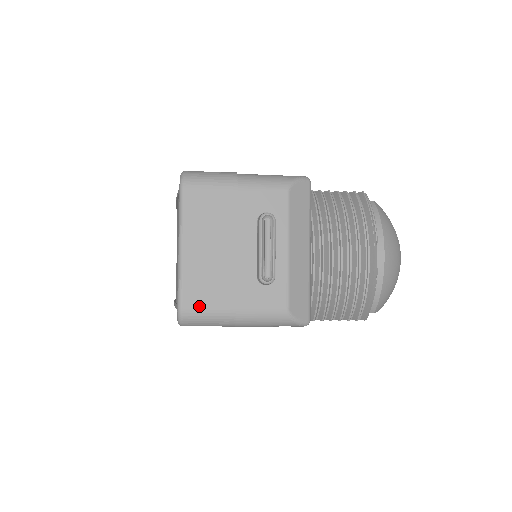
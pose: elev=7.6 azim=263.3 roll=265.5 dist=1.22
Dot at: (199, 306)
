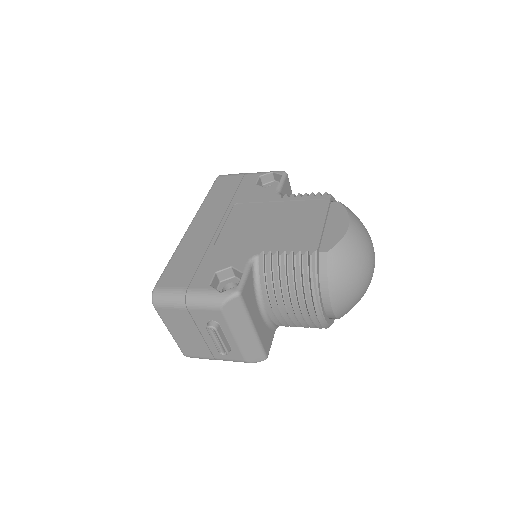
Dot at: (193, 356)
